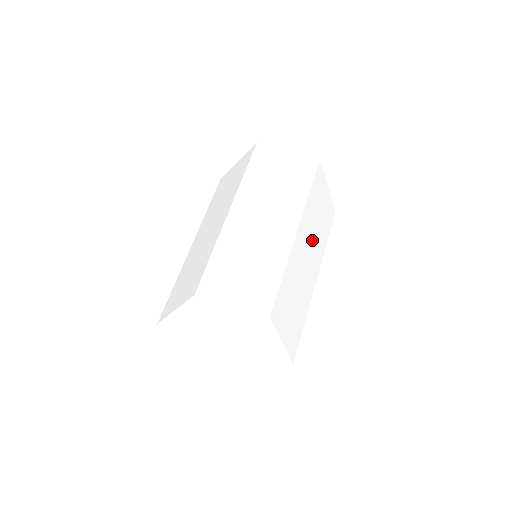
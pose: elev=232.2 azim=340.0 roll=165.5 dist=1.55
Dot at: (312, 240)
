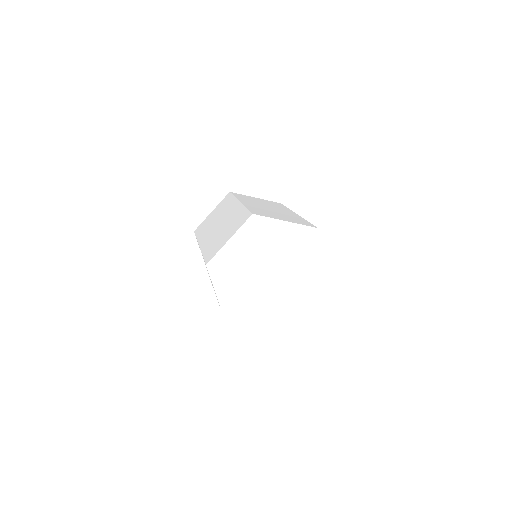
Dot at: occluded
